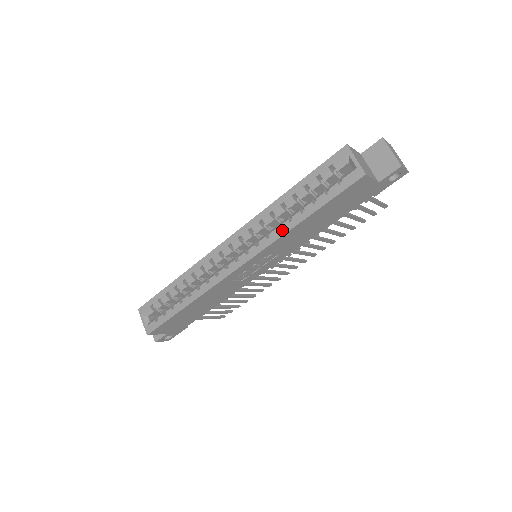
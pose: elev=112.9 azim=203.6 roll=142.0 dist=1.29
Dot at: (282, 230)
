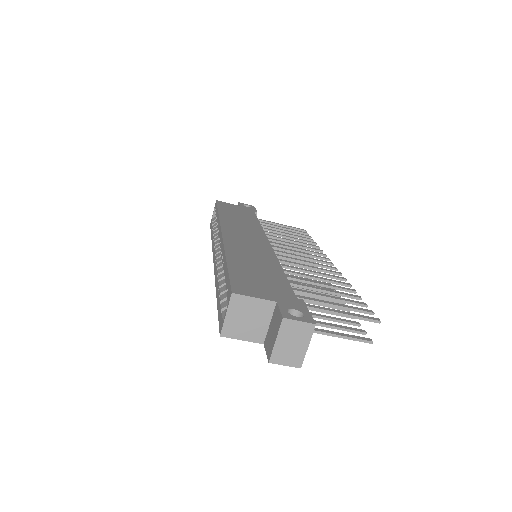
Dot at: (216, 280)
